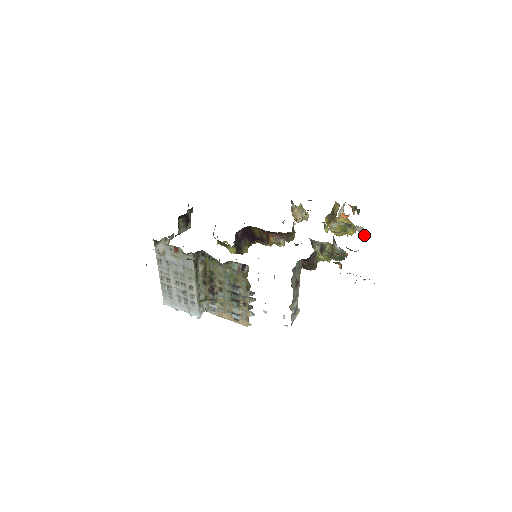
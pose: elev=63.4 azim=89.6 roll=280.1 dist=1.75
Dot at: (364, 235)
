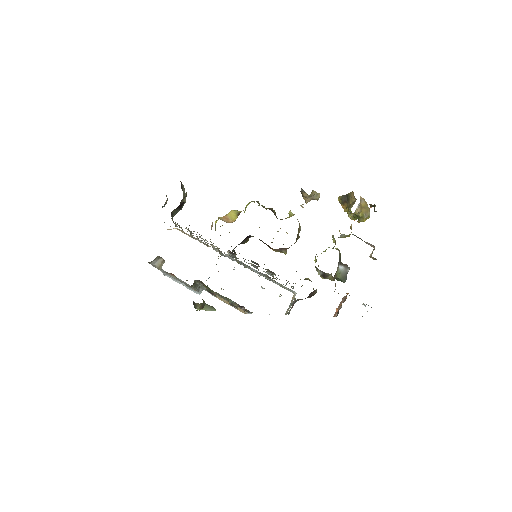
Dot at: (372, 257)
